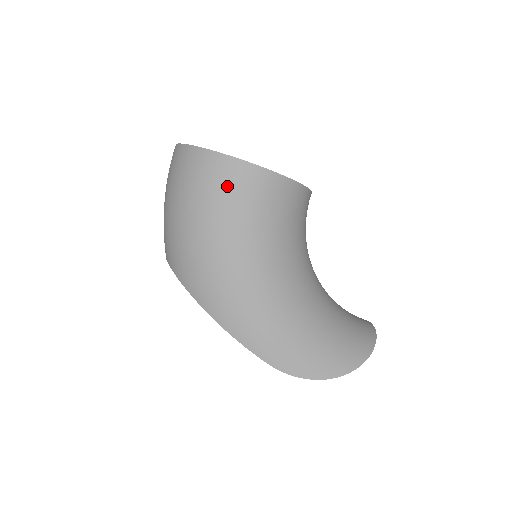
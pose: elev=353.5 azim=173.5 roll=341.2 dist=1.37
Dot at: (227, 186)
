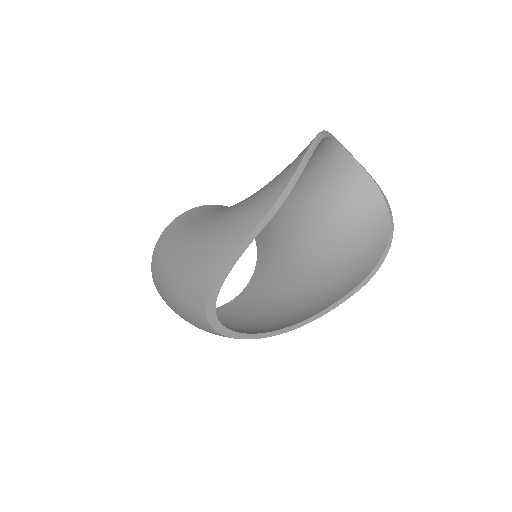
Dot at: (163, 249)
